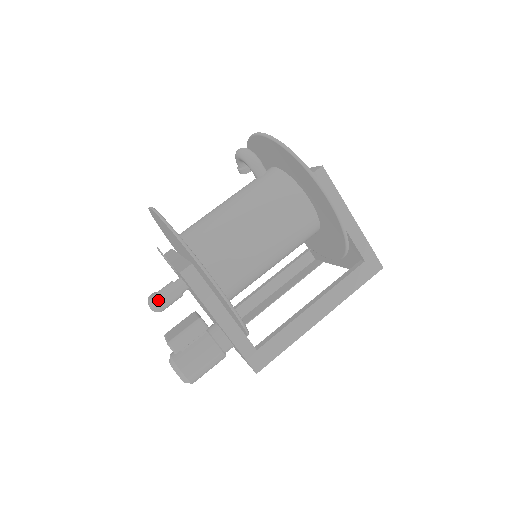
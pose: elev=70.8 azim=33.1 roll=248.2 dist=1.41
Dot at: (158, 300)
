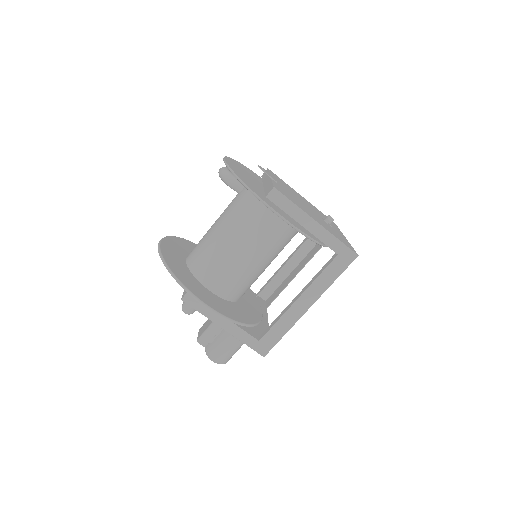
Dot at: (186, 307)
